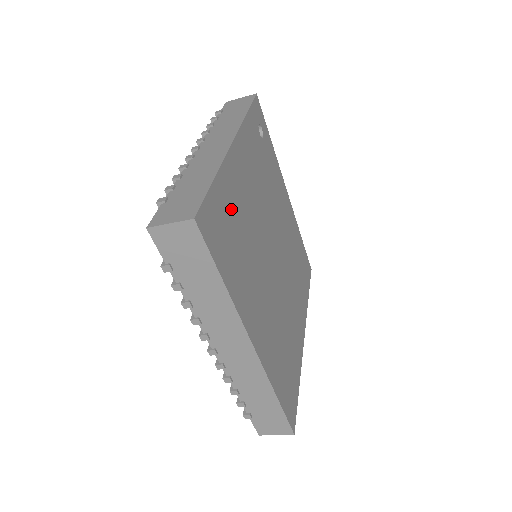
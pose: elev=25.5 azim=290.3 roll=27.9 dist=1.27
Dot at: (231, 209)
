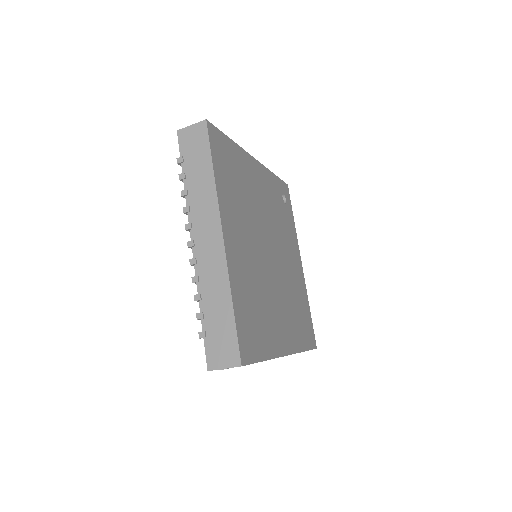
Dot at: (238, 167)
